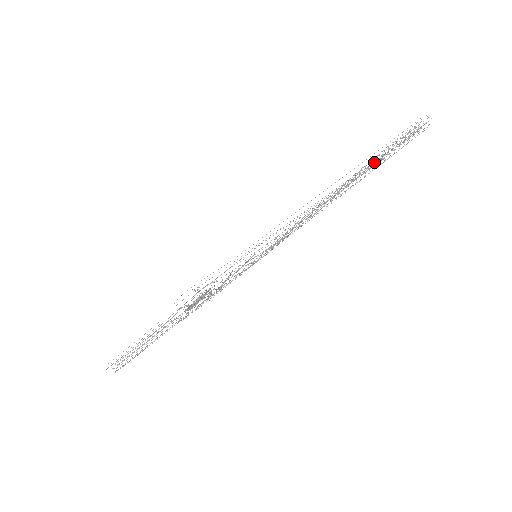
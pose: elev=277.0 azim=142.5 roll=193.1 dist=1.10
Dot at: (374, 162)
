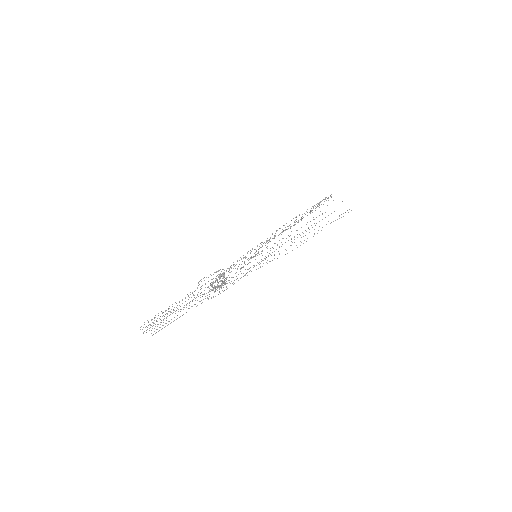
Dot at: occluded
